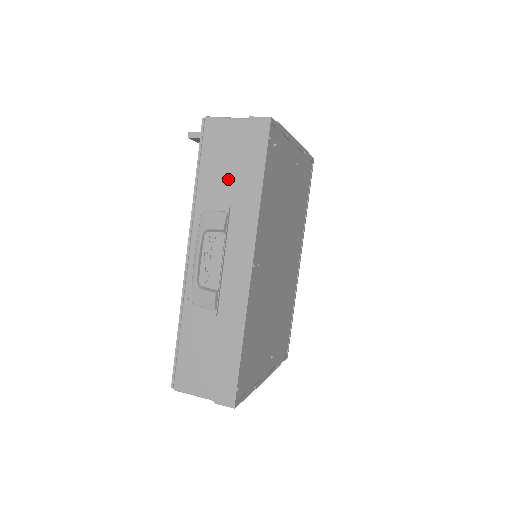
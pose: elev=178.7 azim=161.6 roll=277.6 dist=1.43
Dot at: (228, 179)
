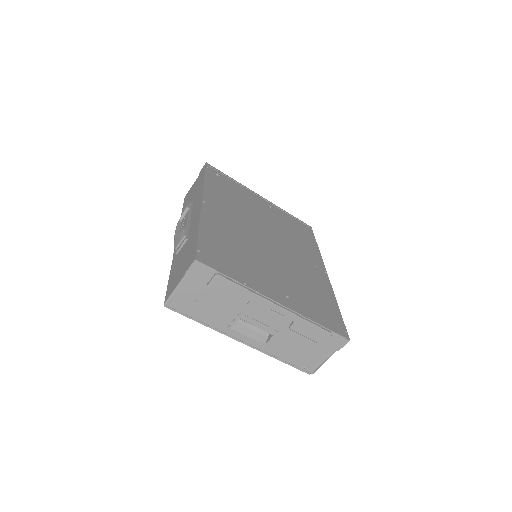
Dot at: (192, 197)
